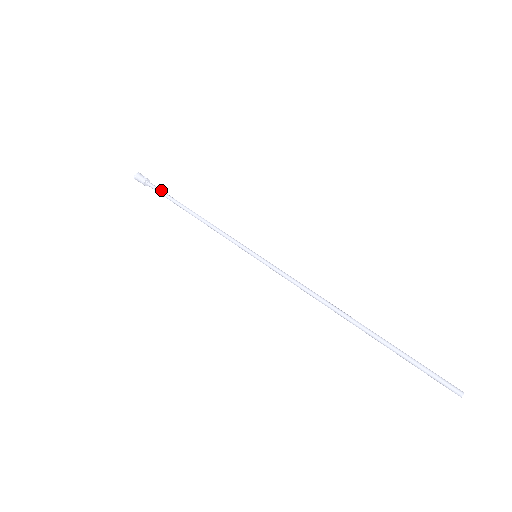
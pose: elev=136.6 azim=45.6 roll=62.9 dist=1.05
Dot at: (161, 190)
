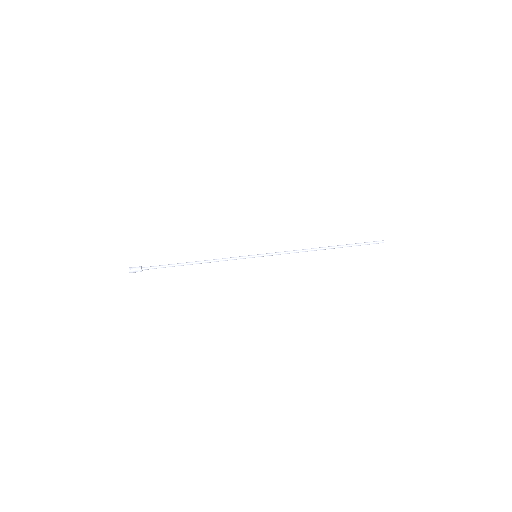
Dot at: (159, 265)
